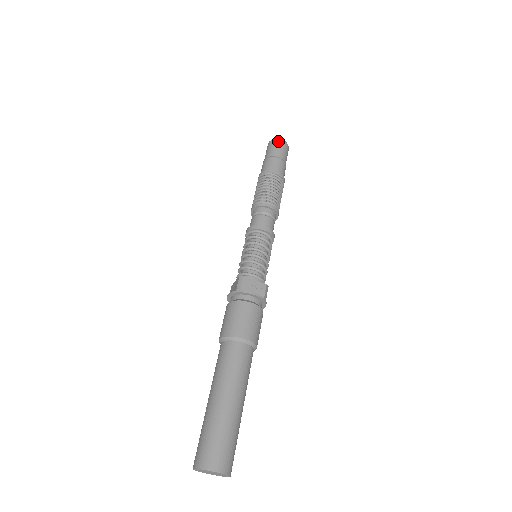
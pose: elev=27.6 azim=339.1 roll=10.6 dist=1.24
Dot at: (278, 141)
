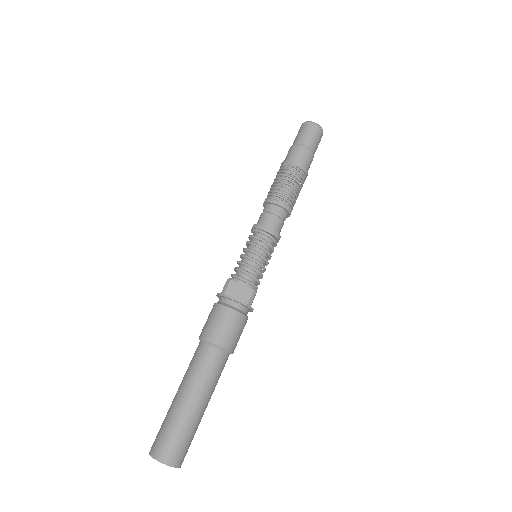
Dot at: (309, 125)
